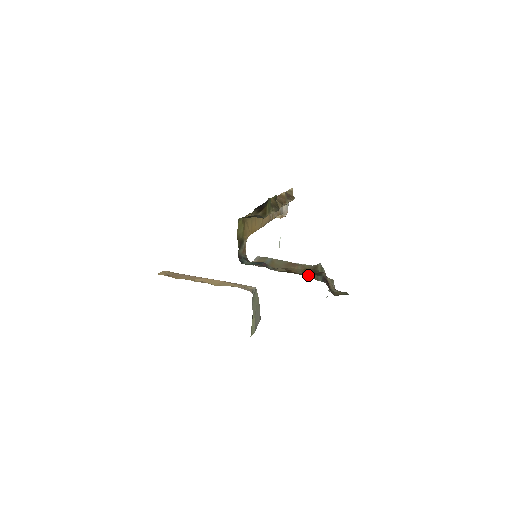
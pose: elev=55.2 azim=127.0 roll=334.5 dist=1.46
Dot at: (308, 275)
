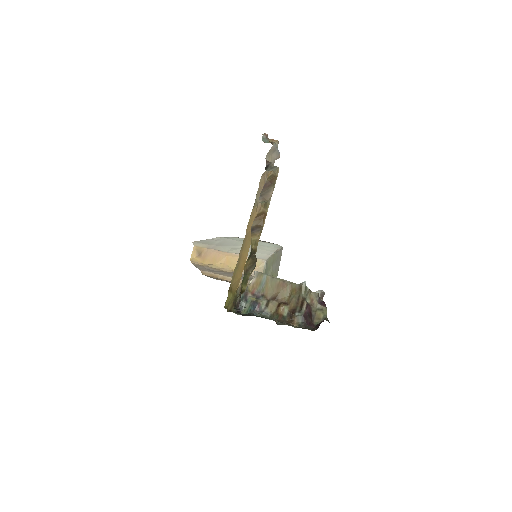
Dot at: (291, 317)
